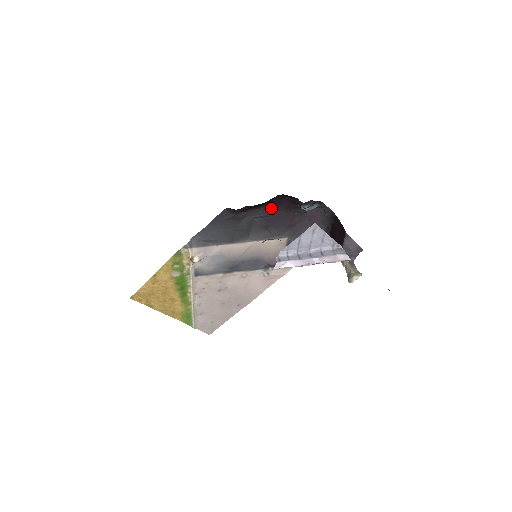
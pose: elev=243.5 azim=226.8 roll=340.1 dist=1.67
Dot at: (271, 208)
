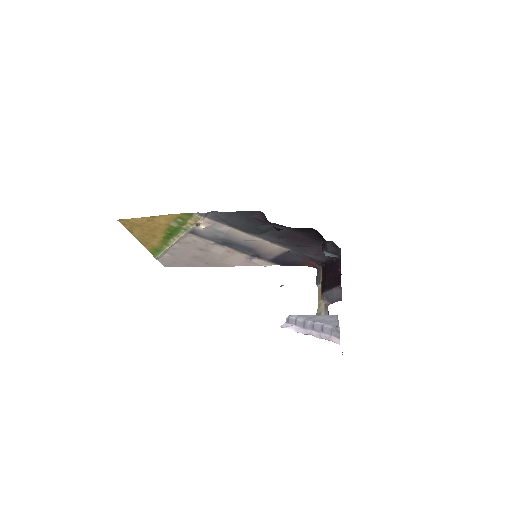
Dot at: (298, 230)
